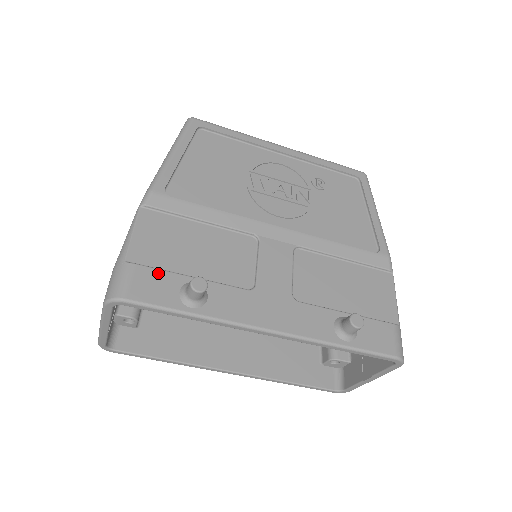
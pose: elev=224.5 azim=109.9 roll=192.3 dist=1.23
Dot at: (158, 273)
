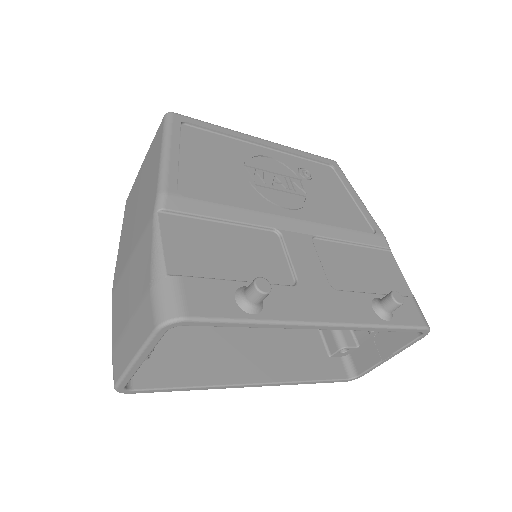
Dot at: (207, 282)
